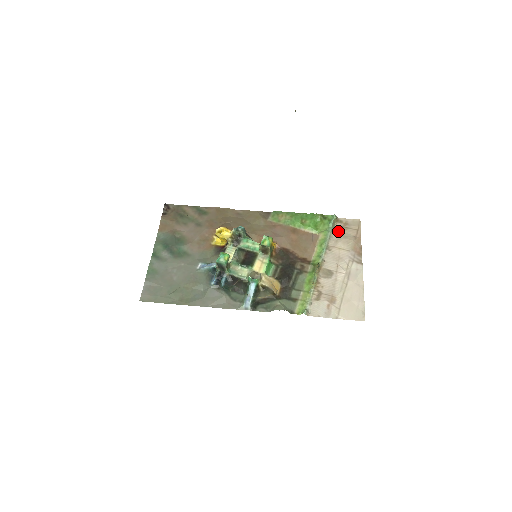
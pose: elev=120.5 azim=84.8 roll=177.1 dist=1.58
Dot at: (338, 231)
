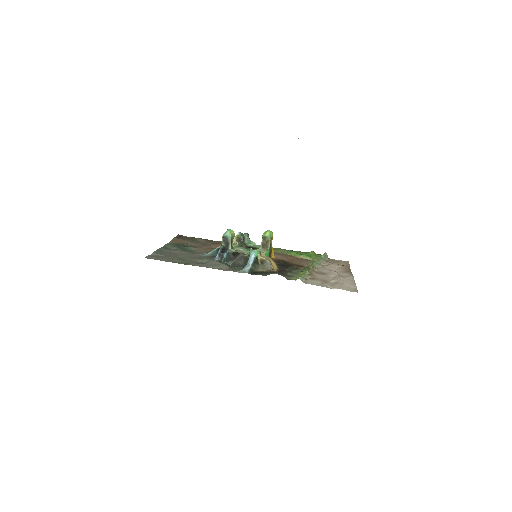
Dot at: (329, 262)
